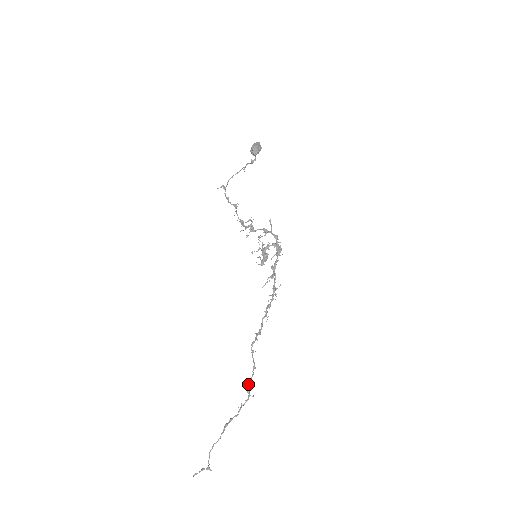
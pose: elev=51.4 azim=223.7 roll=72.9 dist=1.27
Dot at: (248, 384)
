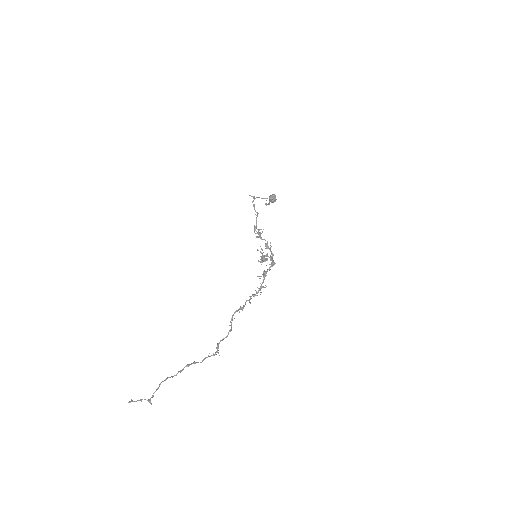
Dot at: occluded
